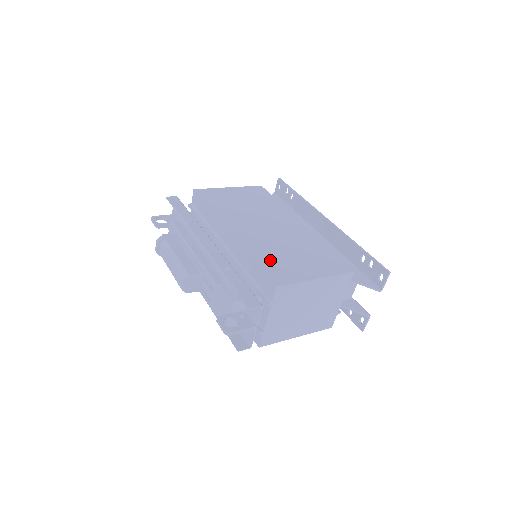
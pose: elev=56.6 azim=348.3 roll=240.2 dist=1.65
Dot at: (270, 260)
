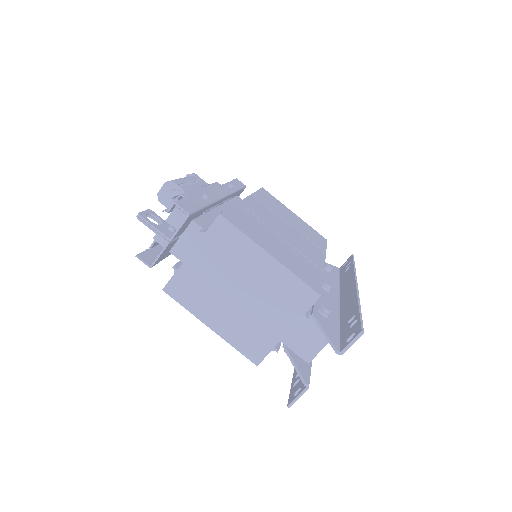
Dot at: (247, 219)
